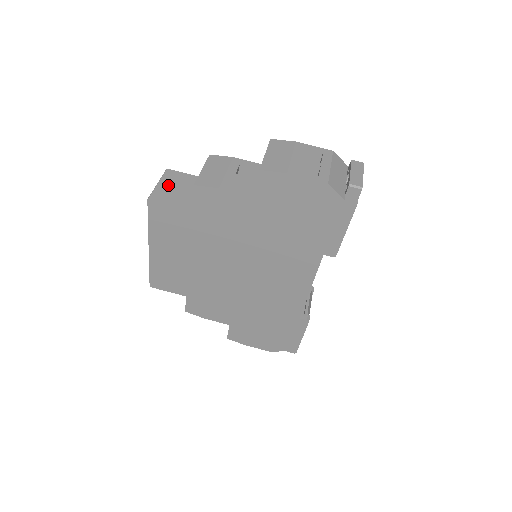
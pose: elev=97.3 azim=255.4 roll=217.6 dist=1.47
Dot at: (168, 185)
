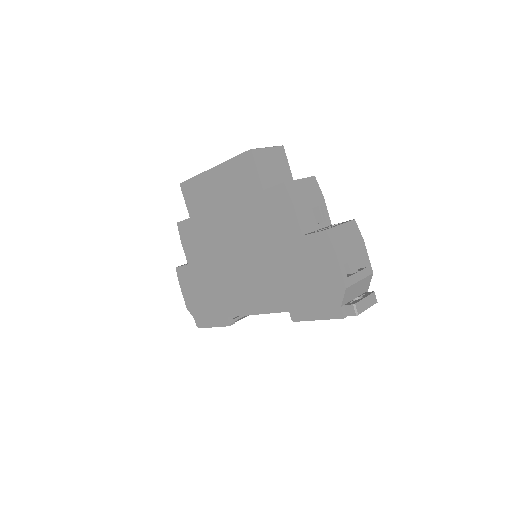
Dot at: (271, 157)
